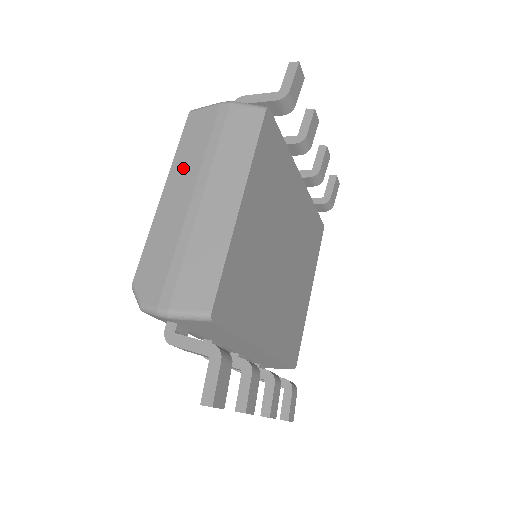
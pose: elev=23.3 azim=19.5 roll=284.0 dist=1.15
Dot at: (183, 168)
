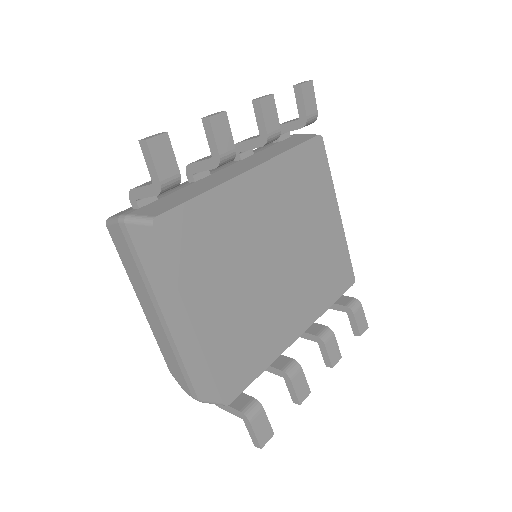
Dot at: (138, 287)
